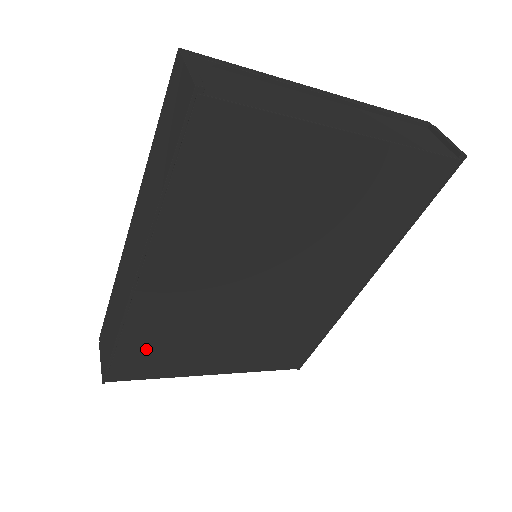
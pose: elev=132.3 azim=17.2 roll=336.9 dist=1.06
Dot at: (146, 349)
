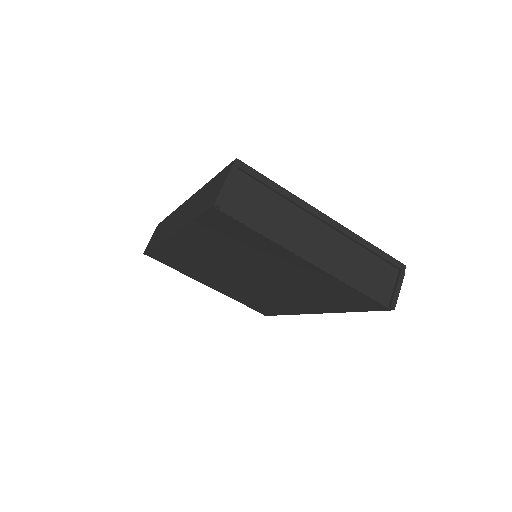
Dot at: (170, 258)
